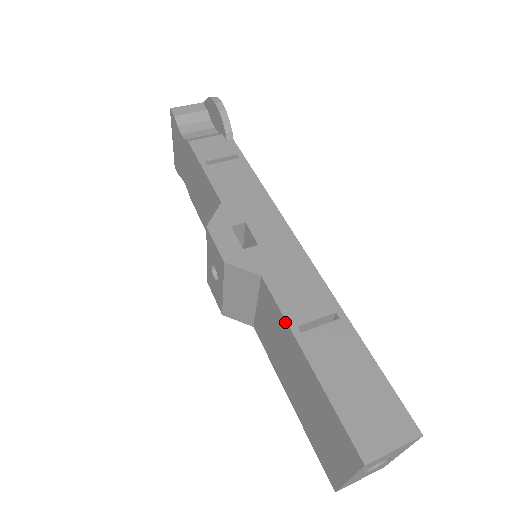
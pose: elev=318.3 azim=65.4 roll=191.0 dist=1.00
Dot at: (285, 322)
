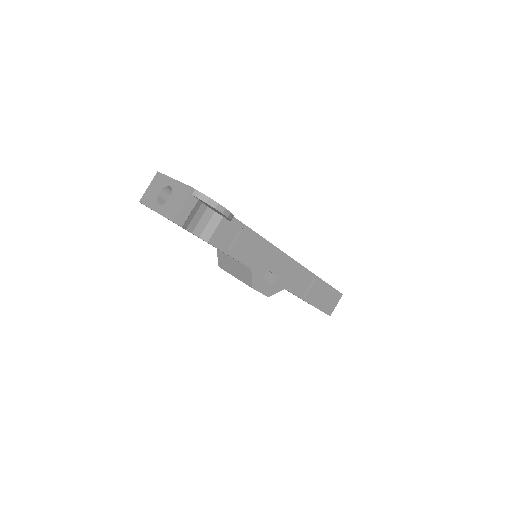
Dot at: occluded
